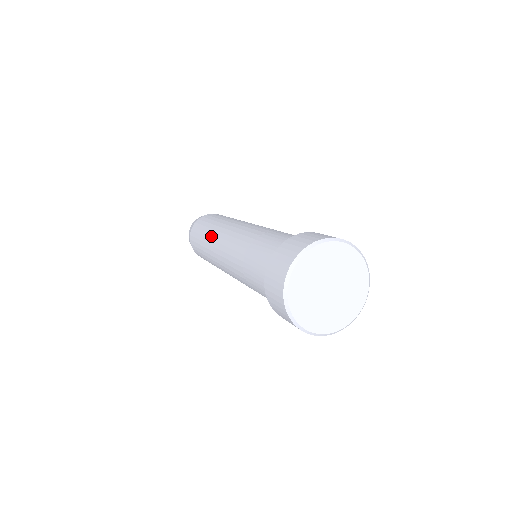
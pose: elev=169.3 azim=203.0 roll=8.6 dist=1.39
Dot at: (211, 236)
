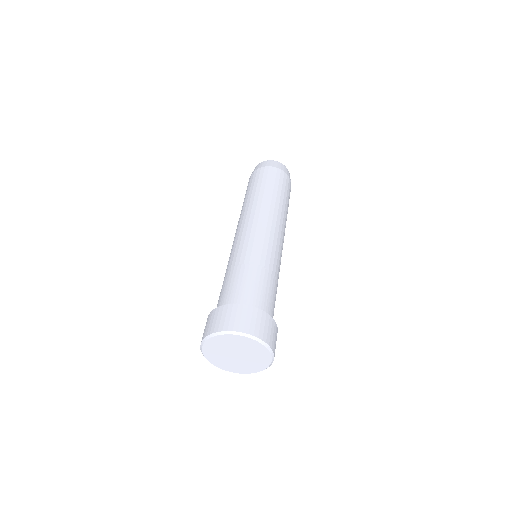
Dot at: (255, 204)
